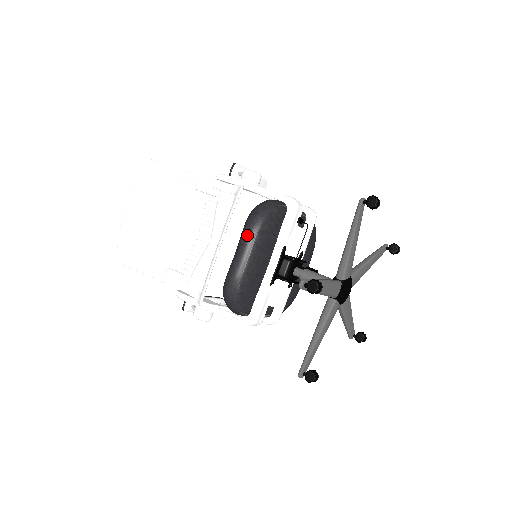
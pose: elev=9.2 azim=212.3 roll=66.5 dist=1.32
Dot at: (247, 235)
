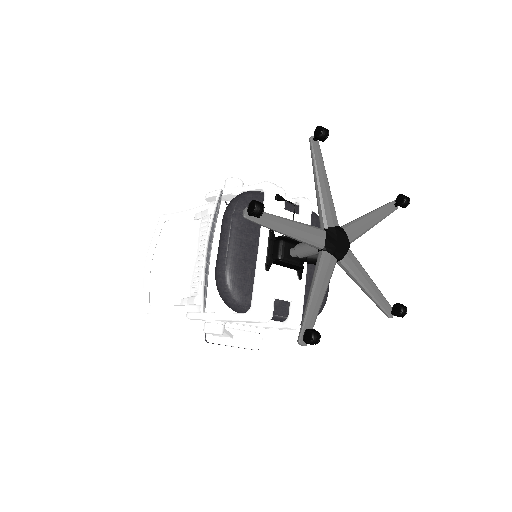
Dot at: (224, 222)
